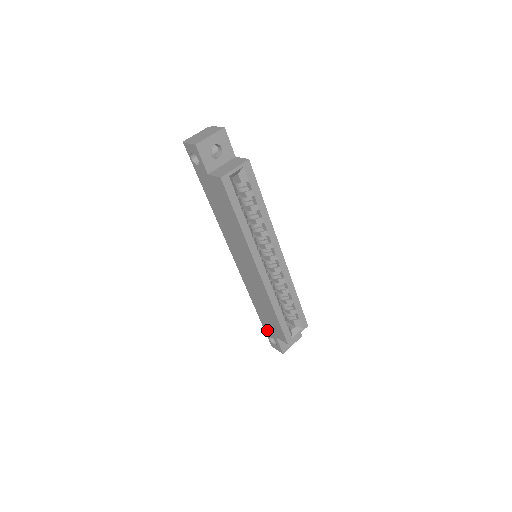
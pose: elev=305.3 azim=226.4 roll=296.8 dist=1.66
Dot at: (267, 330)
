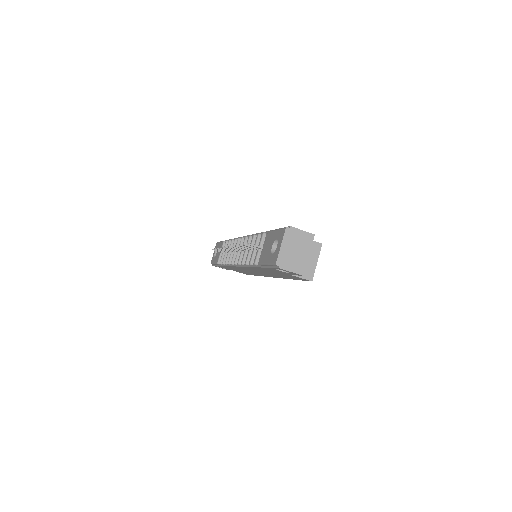
Dot at: (222, 267)
